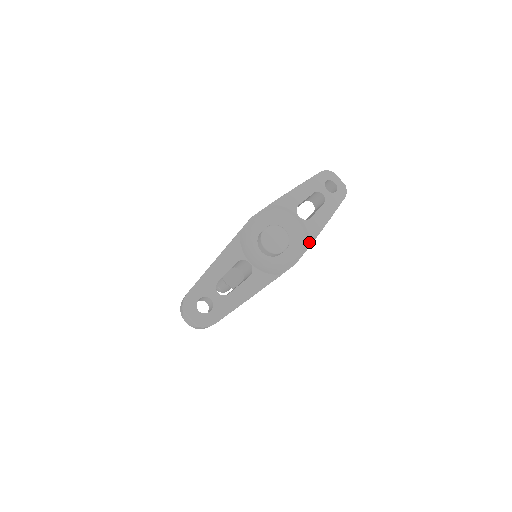
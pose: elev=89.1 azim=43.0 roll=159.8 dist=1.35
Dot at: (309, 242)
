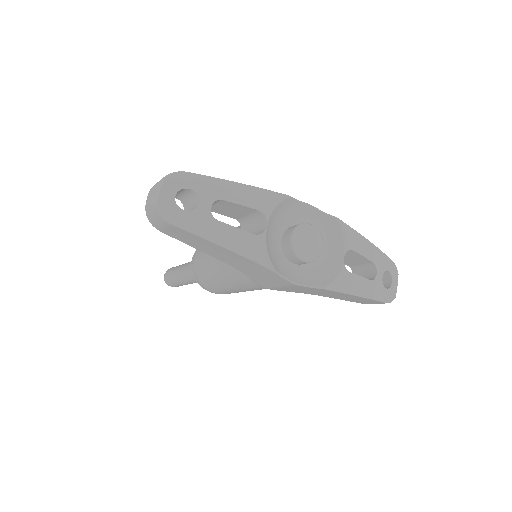
Dot at: (328, 285)
